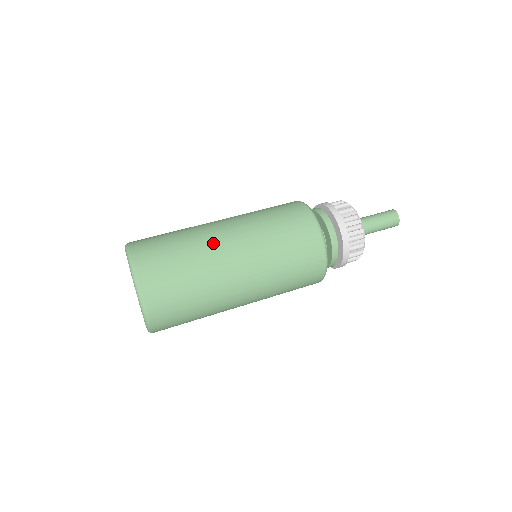
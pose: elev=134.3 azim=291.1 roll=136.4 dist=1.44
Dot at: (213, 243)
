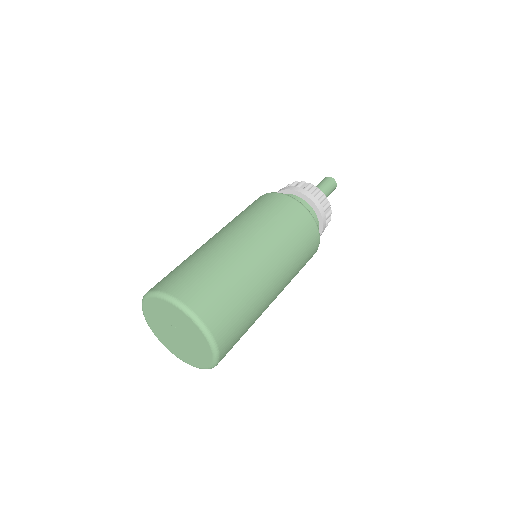
Dot at: (203, 245)
